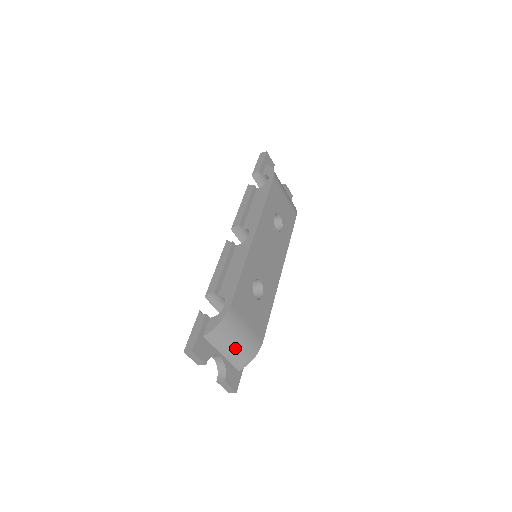
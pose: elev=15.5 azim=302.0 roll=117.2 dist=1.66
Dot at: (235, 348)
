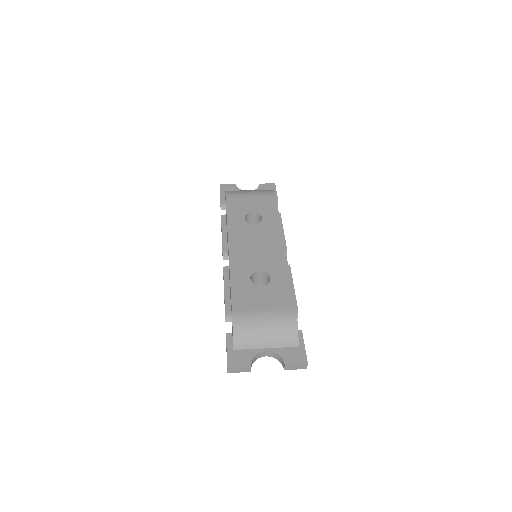
Dot at: (270, 335)
